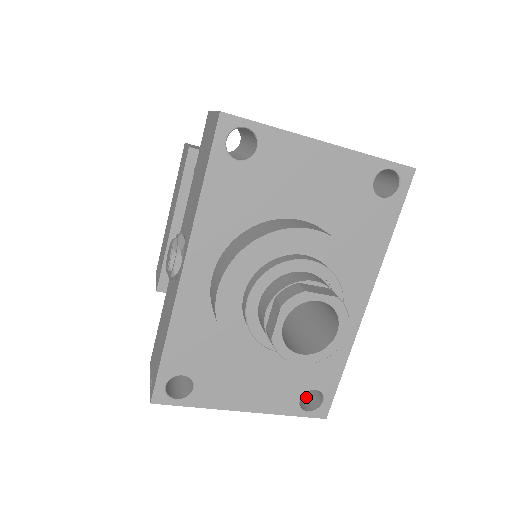
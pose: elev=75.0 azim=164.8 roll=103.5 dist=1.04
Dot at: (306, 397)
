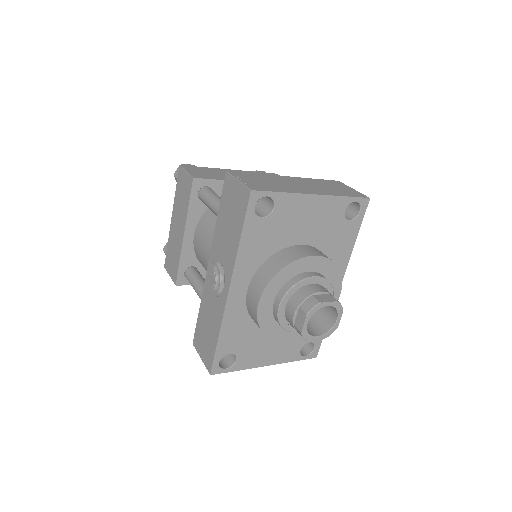
Dot at: occluded
